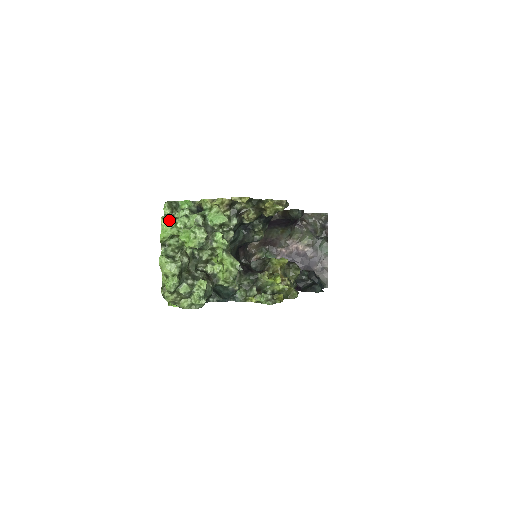
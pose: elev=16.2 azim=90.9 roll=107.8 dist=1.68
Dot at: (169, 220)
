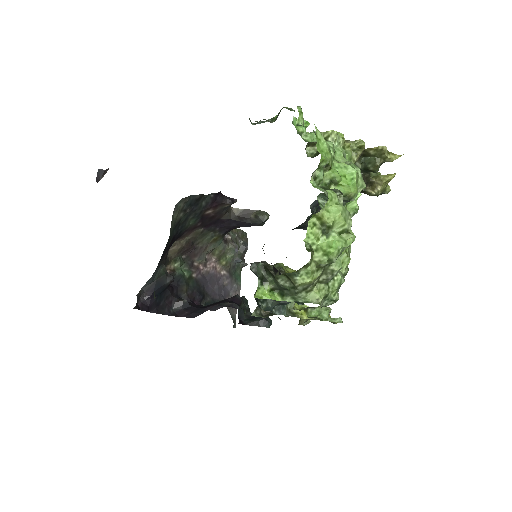
Dot at: occluded
